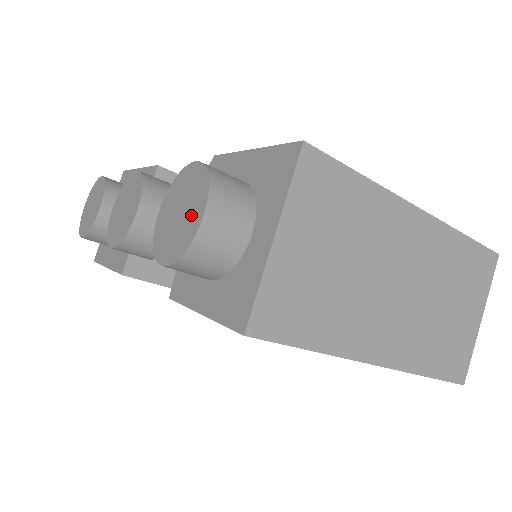
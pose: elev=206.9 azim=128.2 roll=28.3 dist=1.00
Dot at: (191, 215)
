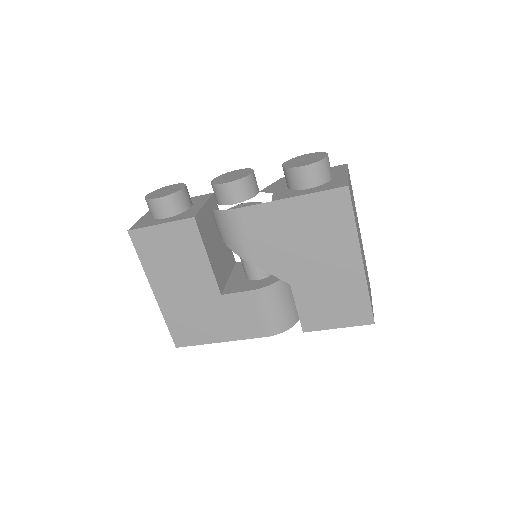
Dot at: (317, 157)
